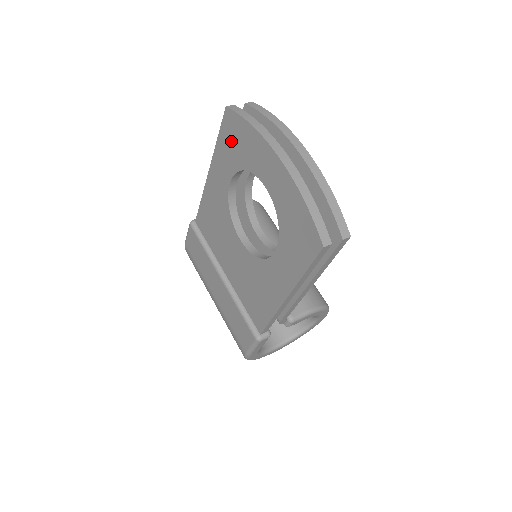
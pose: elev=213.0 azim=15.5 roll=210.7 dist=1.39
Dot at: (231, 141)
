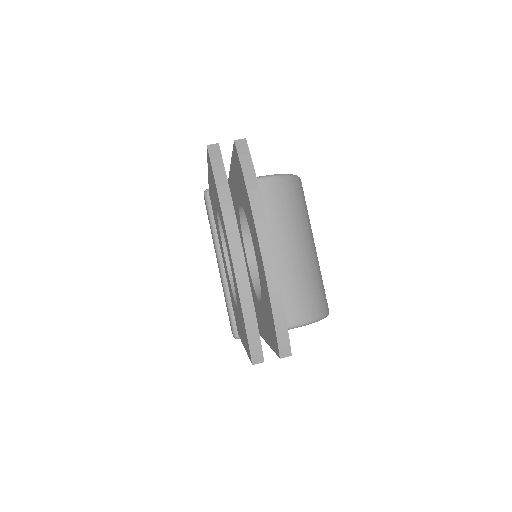
Dot at: (212, 180)
